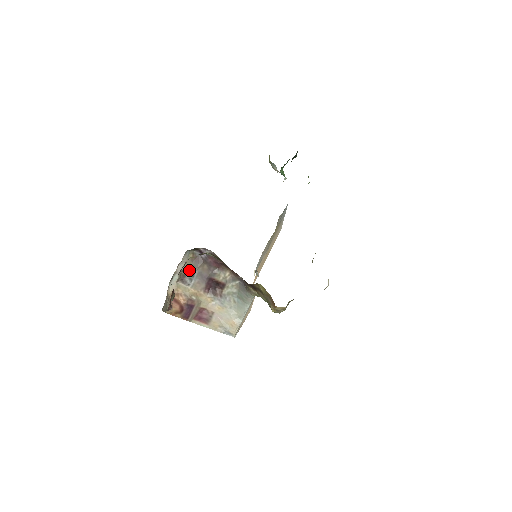
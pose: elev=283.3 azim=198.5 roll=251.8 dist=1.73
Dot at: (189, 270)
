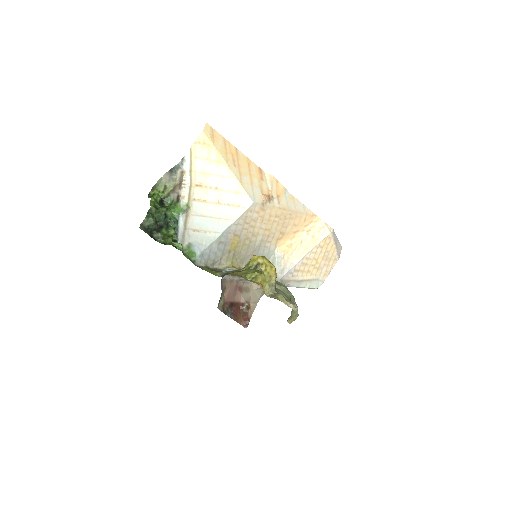
Dot at: occluded
